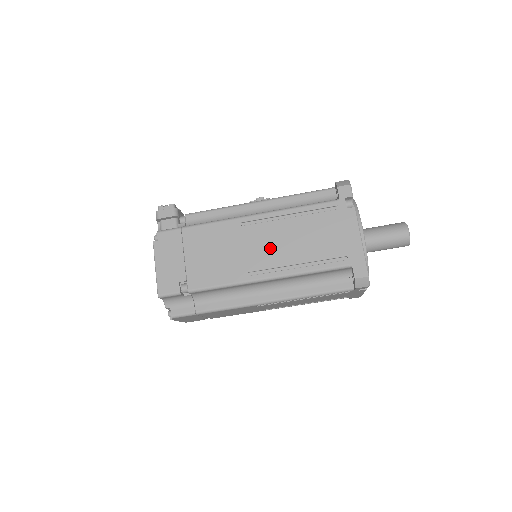
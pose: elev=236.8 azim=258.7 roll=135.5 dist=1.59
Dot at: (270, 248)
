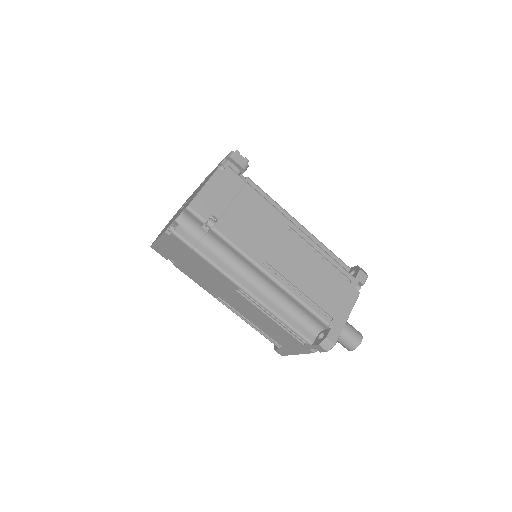
Dot at: (292, 261)
